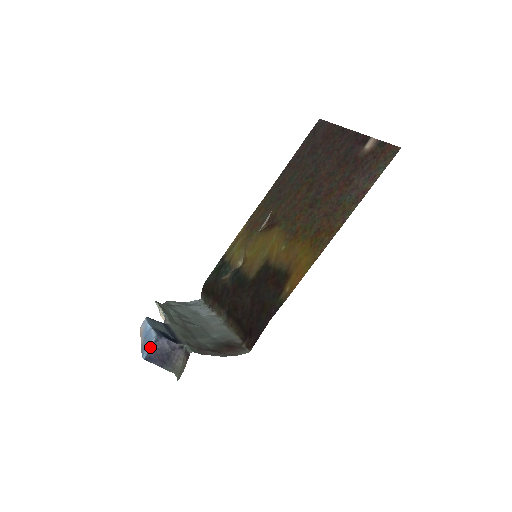
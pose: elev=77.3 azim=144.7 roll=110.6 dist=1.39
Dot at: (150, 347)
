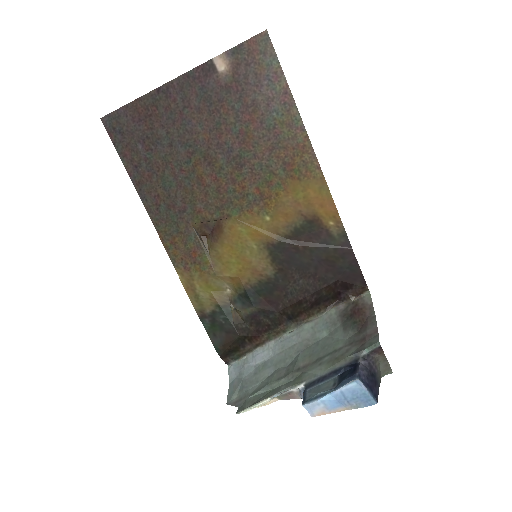
Dot at: (368, 391)
